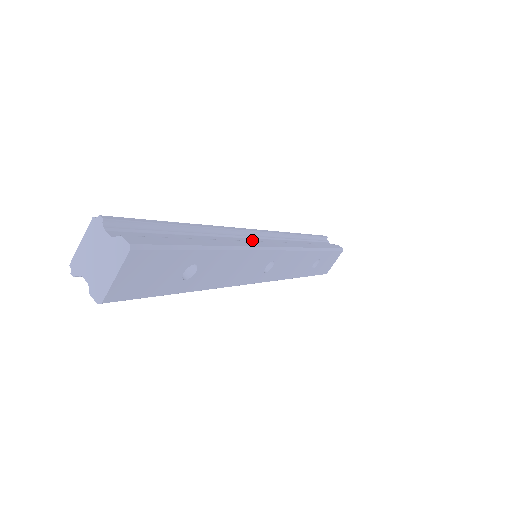
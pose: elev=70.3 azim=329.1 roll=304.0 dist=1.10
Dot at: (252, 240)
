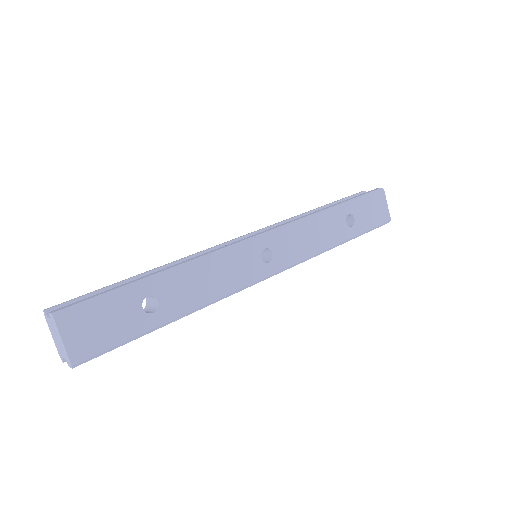
Dot at: occluded
